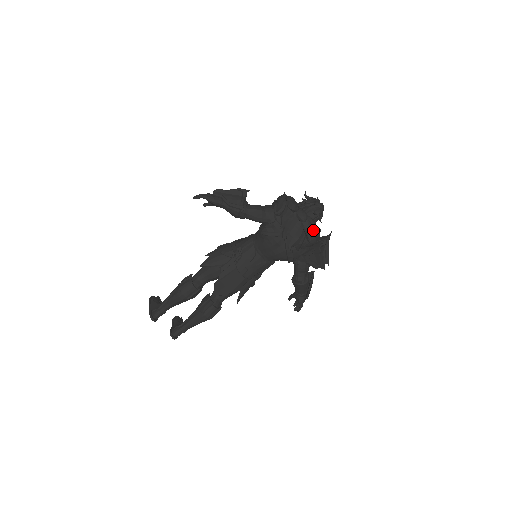
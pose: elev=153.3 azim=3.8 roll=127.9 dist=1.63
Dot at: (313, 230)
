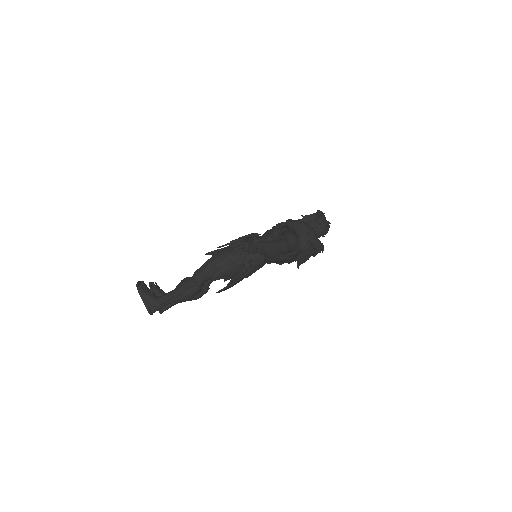
Dot at: occluded
